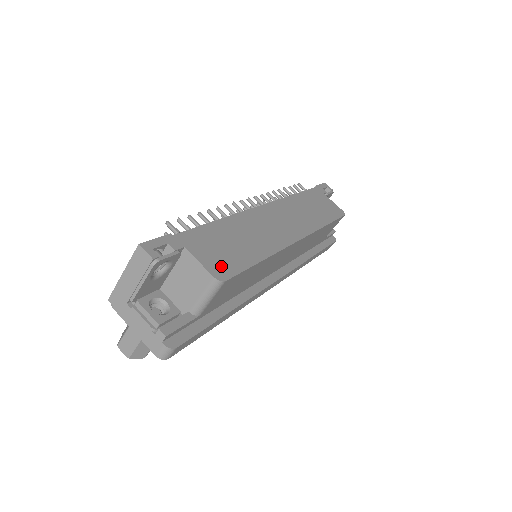
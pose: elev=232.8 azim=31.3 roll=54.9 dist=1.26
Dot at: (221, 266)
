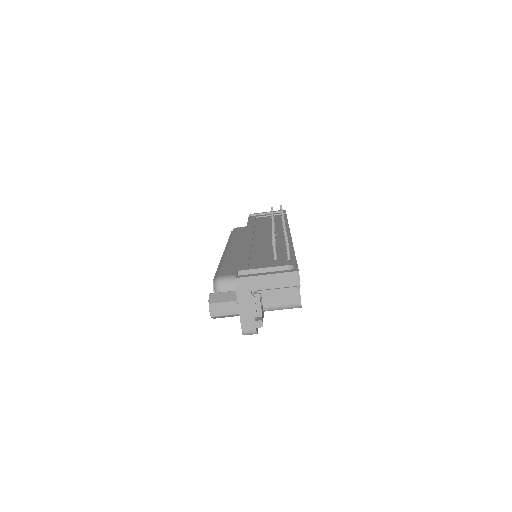
Dot at: occluded
